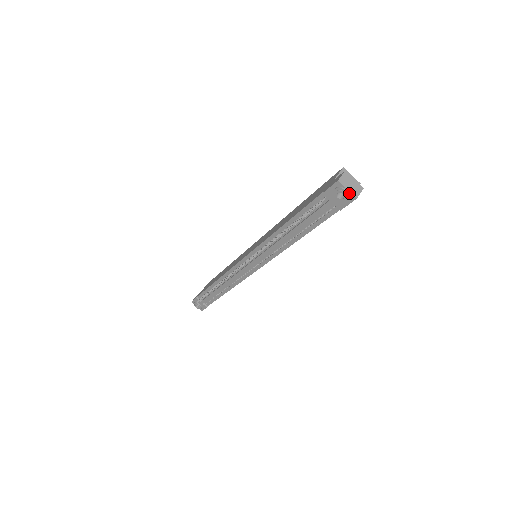
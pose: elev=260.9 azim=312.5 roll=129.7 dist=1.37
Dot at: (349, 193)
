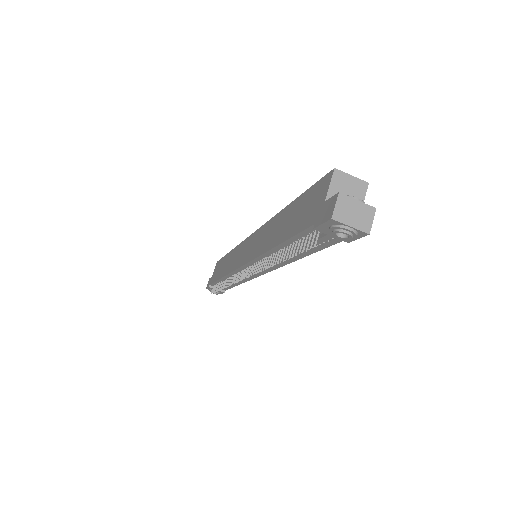
Dot at: (355, 230)
